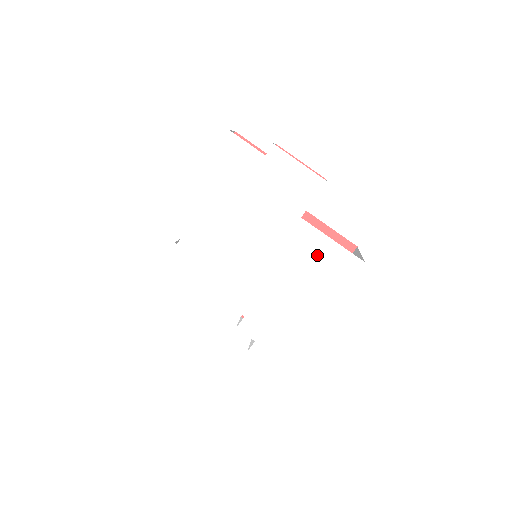
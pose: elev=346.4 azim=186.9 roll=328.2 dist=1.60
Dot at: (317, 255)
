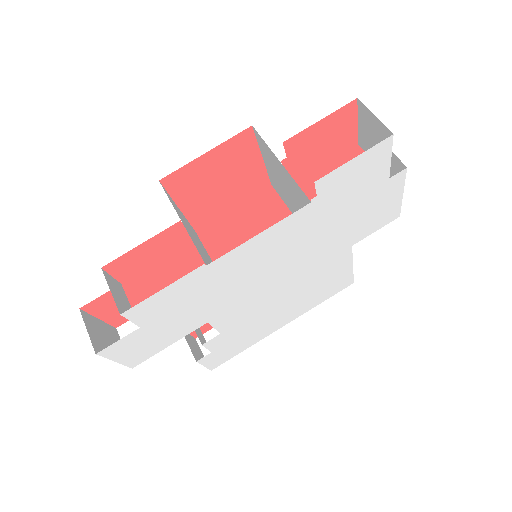
Dot at: (331, 278)
